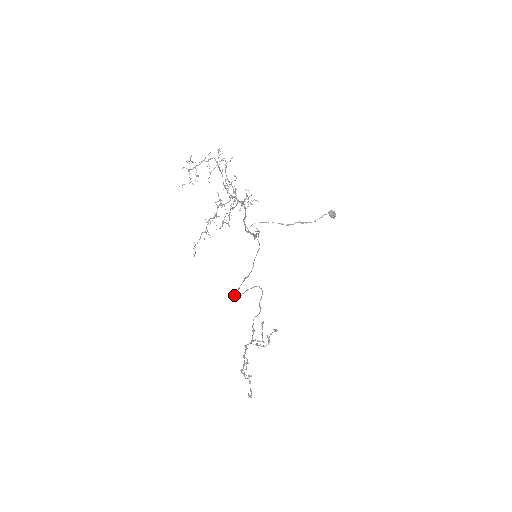
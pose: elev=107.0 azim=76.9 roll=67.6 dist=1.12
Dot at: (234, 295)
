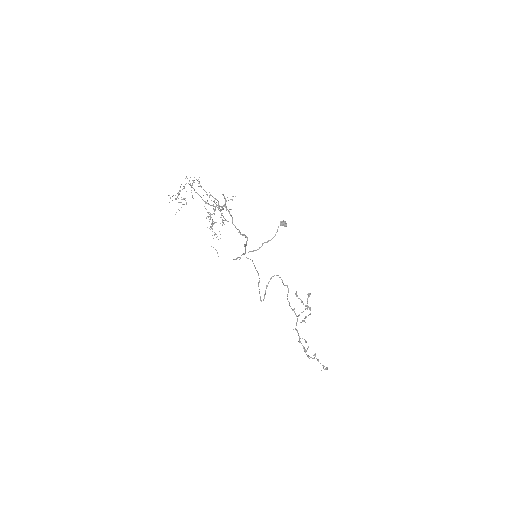
Dot at: (260, 298)
